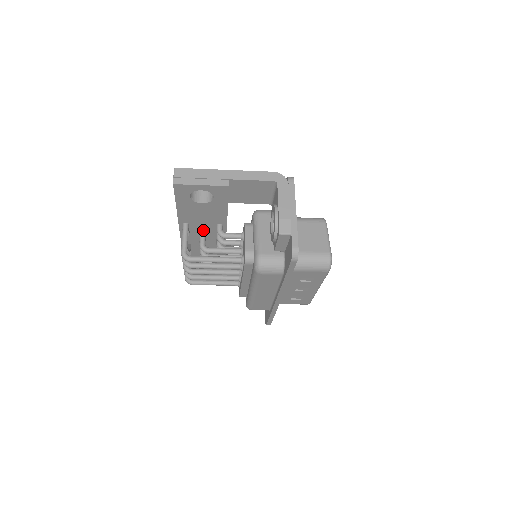
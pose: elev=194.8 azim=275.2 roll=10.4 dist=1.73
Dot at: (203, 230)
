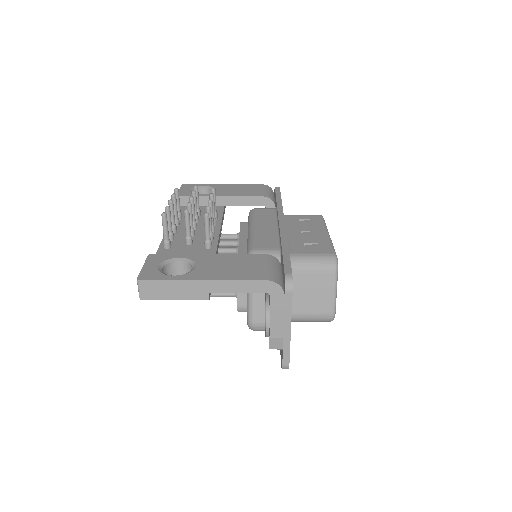
Dot at: occluded
